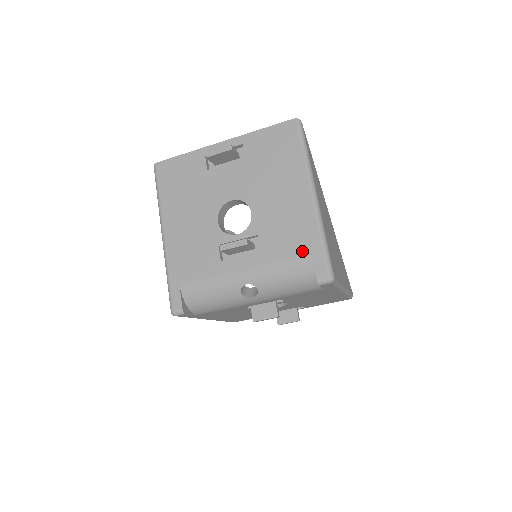
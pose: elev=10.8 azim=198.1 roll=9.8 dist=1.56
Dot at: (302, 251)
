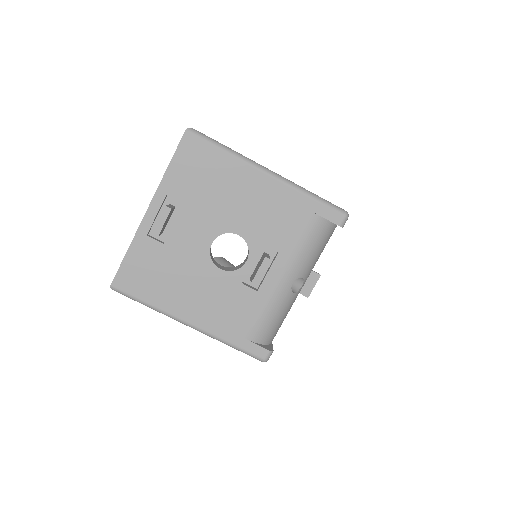
Dot at: (307, 220)
